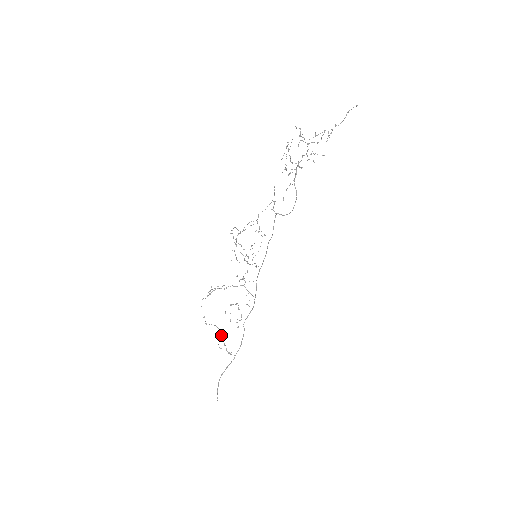
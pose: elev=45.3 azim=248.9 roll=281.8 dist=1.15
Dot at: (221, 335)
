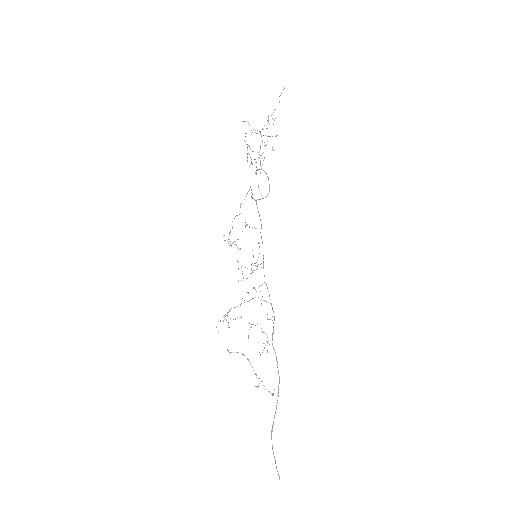
Dot at: (252, 367)
